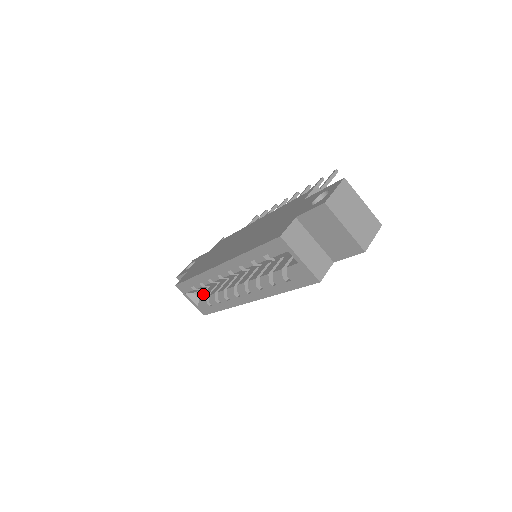
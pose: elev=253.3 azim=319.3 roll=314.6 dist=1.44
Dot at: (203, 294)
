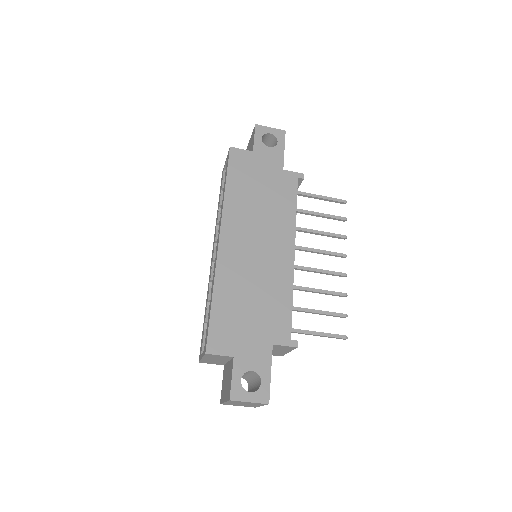
Dot at: occluded
